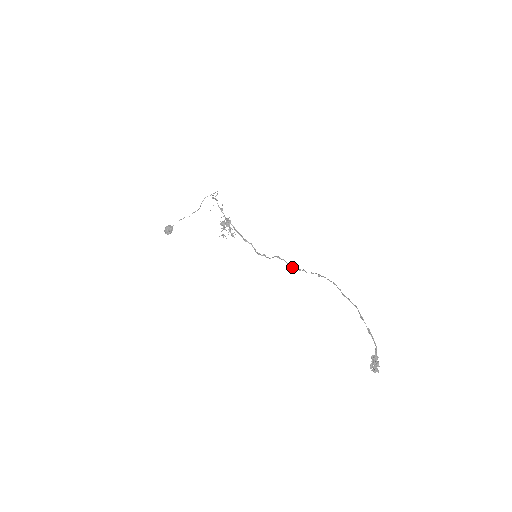
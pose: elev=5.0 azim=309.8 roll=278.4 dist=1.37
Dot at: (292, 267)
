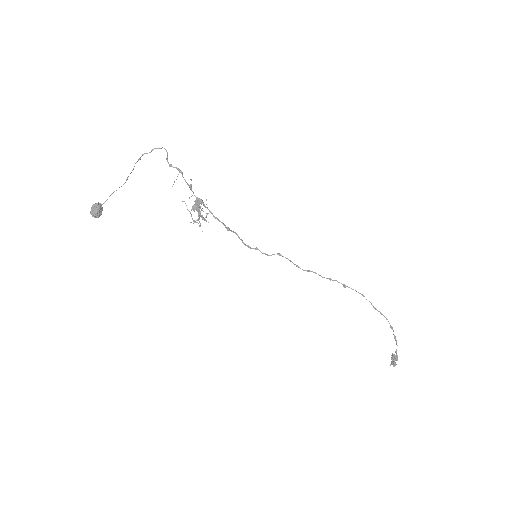
Dot at: (300, 268)
